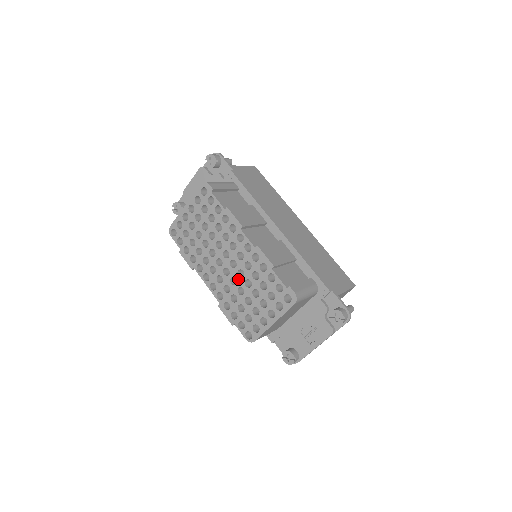
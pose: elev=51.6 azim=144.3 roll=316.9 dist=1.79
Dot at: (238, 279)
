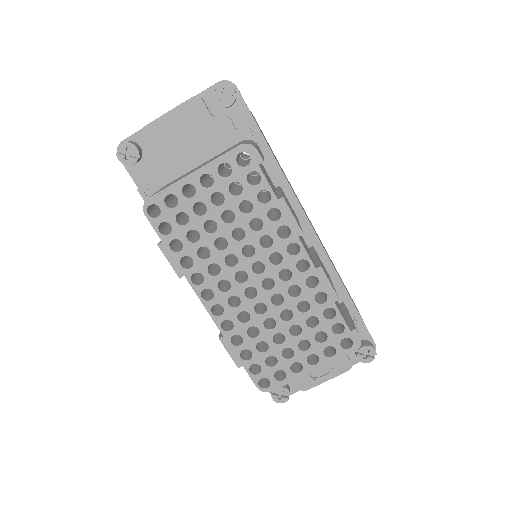
Dot at: (270, 307)
